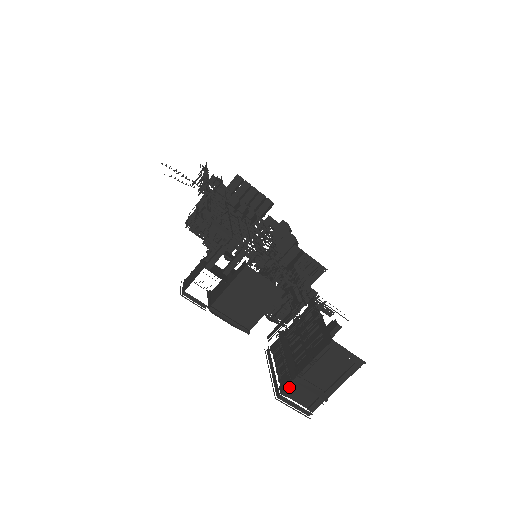
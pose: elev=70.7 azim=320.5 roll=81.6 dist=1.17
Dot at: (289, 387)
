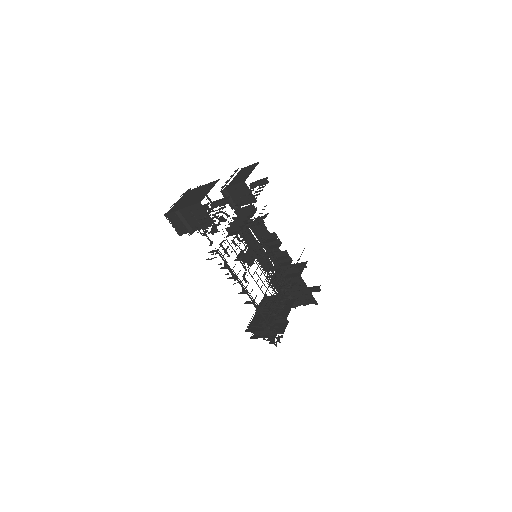
Dot at: occluded
